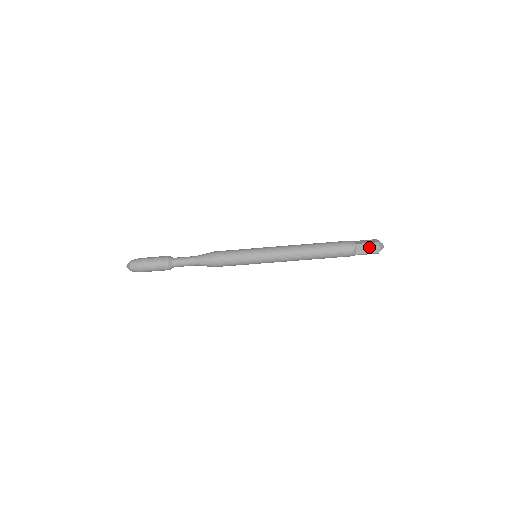
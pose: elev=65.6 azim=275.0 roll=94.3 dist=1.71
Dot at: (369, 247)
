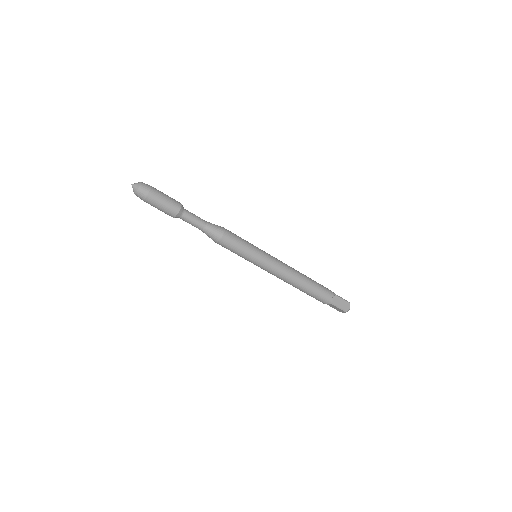
Dot at: (338, 309)
